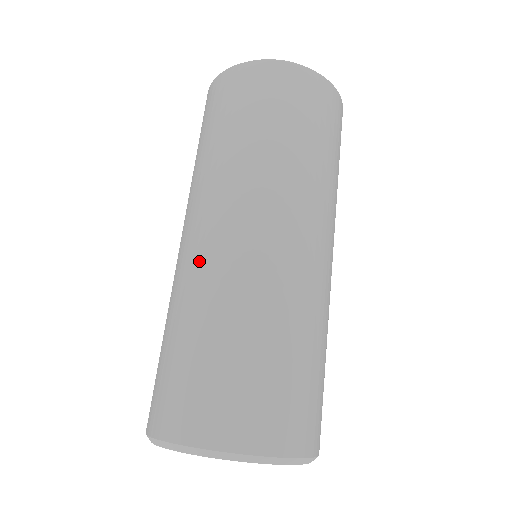
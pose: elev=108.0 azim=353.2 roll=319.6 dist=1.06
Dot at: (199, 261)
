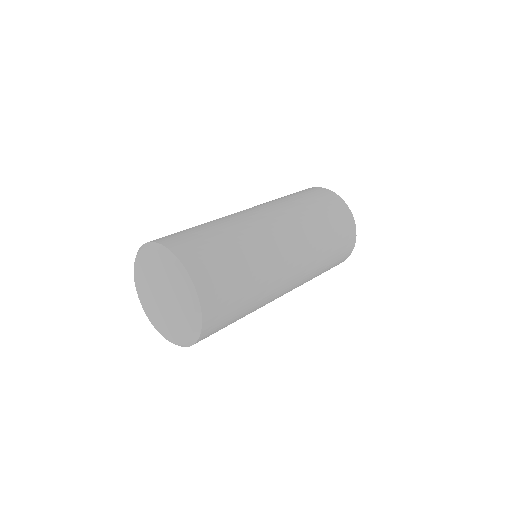
Dot at: (231, 215)
